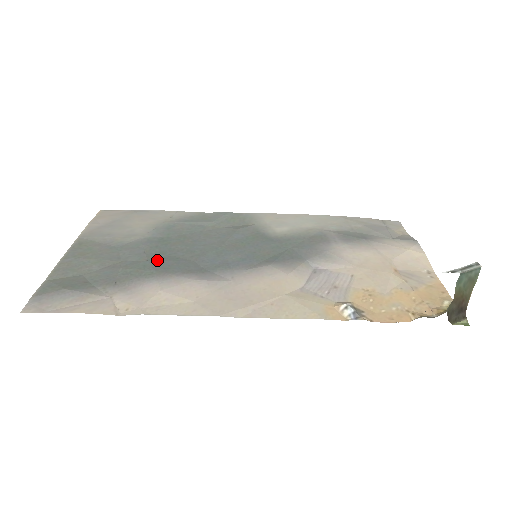
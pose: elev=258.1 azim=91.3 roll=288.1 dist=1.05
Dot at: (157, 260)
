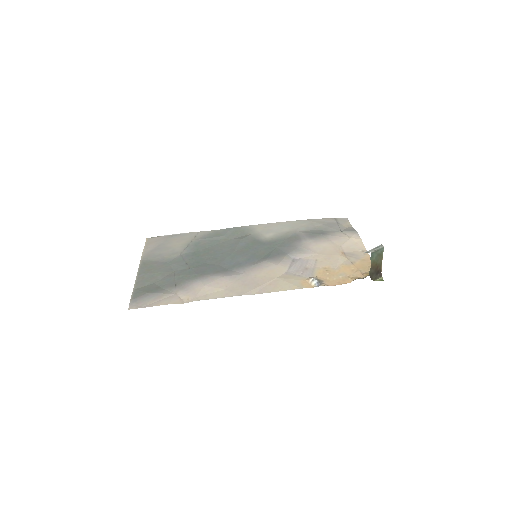
Dot at: (196, 267)
